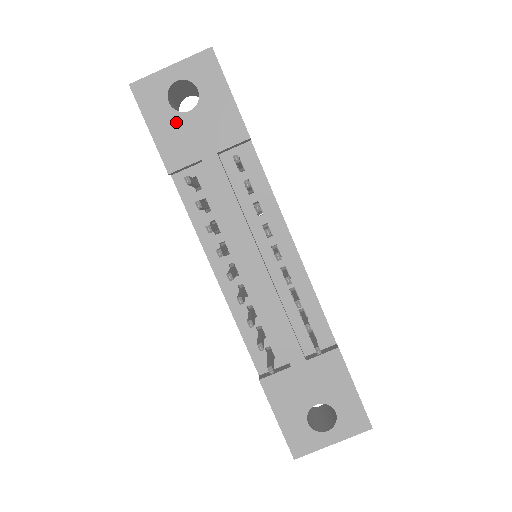
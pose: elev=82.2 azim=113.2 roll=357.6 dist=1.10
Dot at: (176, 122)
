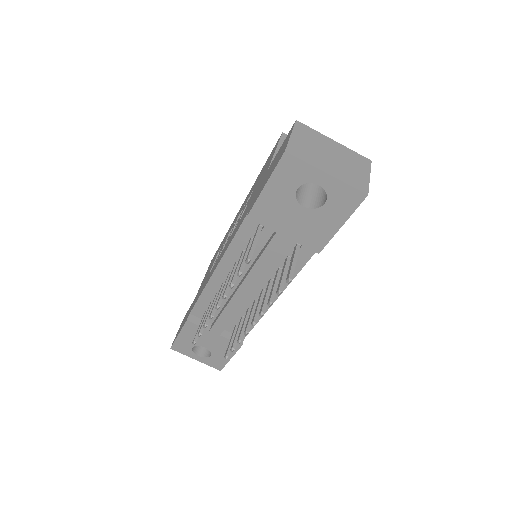
Dot at: (287, 202)
